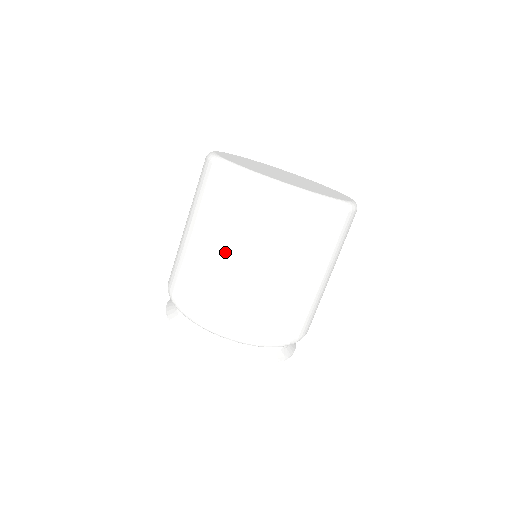
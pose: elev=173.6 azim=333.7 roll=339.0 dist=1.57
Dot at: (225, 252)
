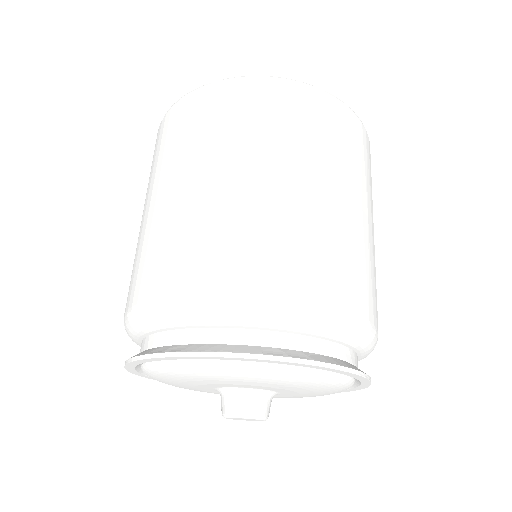
Dot at: (153, 198)
